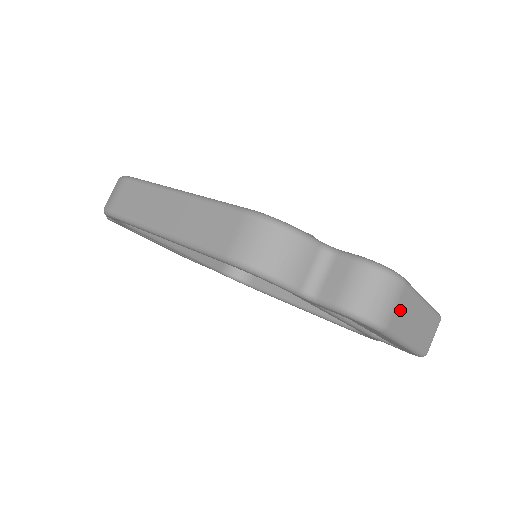
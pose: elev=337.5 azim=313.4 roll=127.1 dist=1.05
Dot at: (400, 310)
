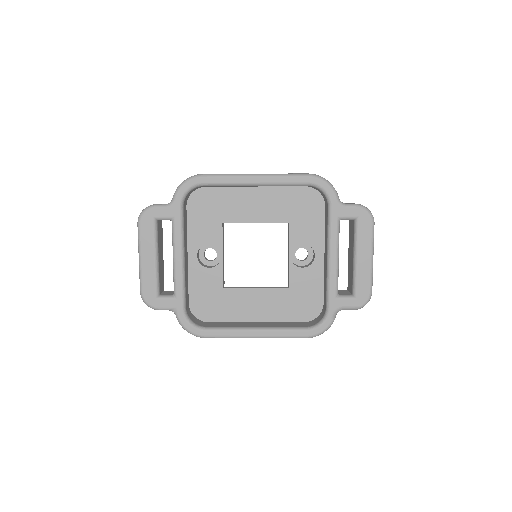
Dot at: occluded
